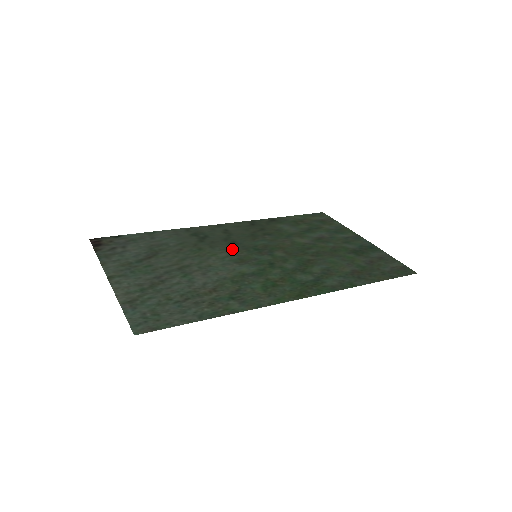
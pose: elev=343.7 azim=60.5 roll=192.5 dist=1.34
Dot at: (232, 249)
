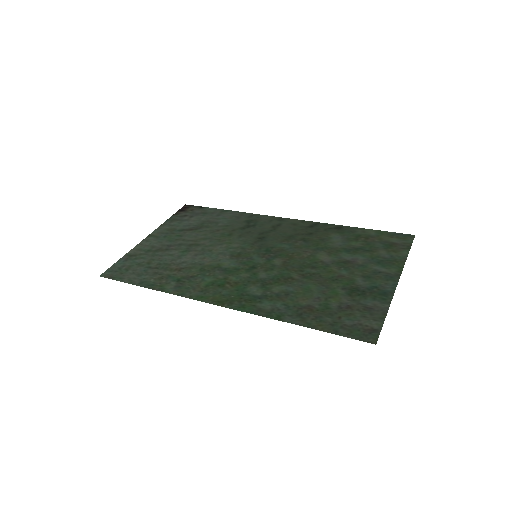
Dot at: (250, 243)
